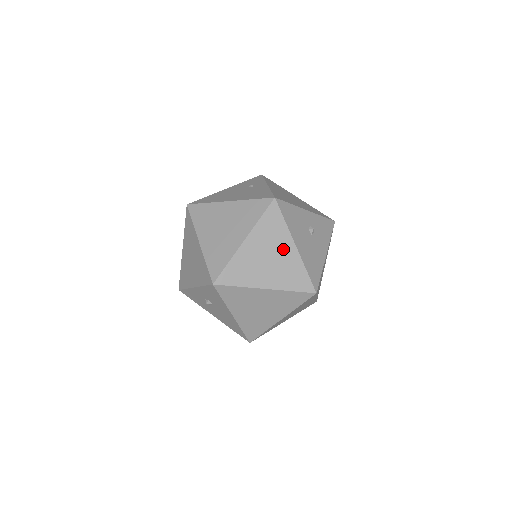
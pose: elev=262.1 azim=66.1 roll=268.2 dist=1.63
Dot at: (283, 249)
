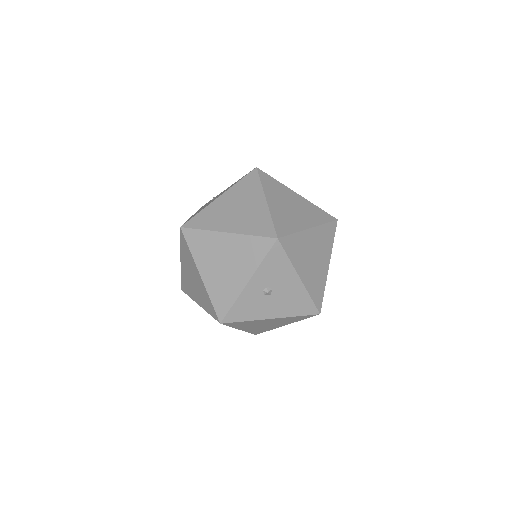
Dot at: (293, 198)
